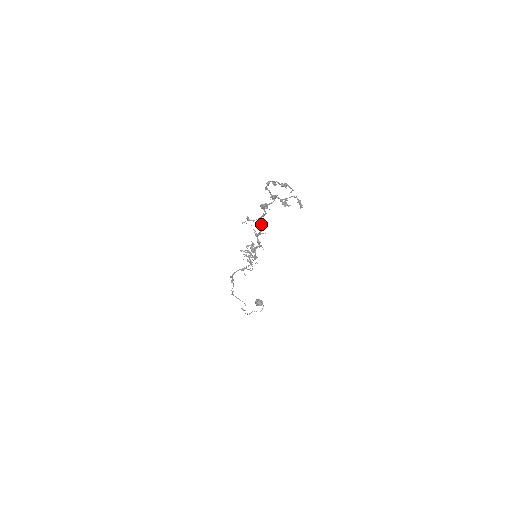
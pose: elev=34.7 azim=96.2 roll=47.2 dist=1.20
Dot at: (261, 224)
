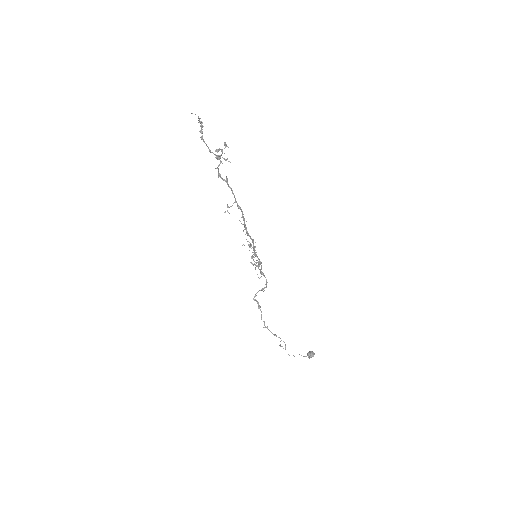
Dot at: (238, 208)
